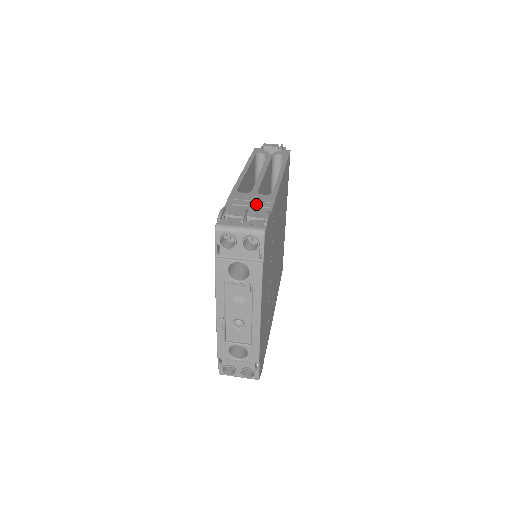
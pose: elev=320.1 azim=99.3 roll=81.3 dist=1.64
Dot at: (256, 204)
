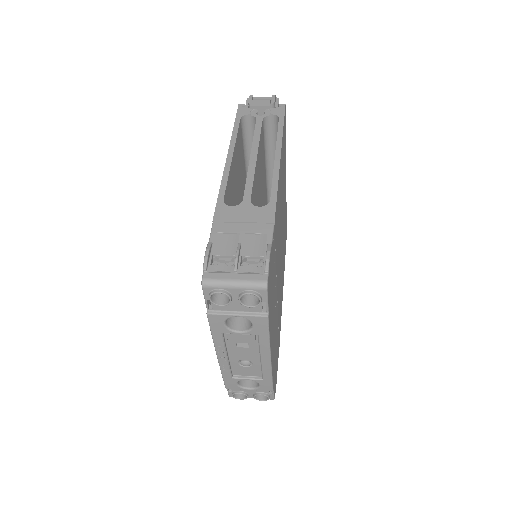
Dot at: (251, 229)
